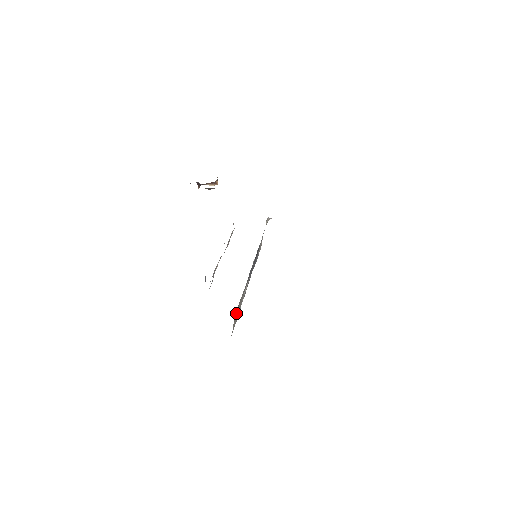
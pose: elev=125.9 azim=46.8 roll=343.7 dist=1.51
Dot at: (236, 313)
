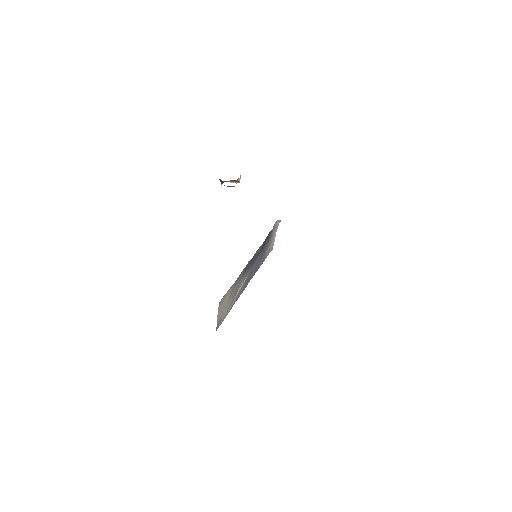
Dot at: (220, 308)
